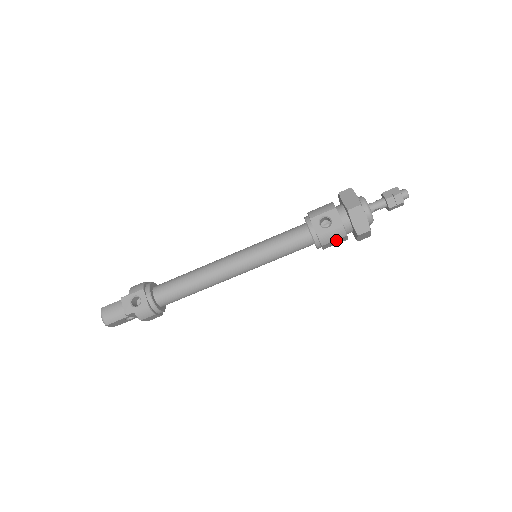
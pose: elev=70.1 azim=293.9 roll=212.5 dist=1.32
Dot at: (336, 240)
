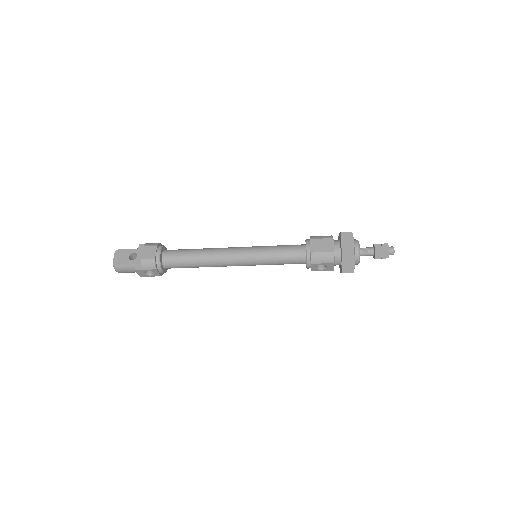
Dot at: occluded
